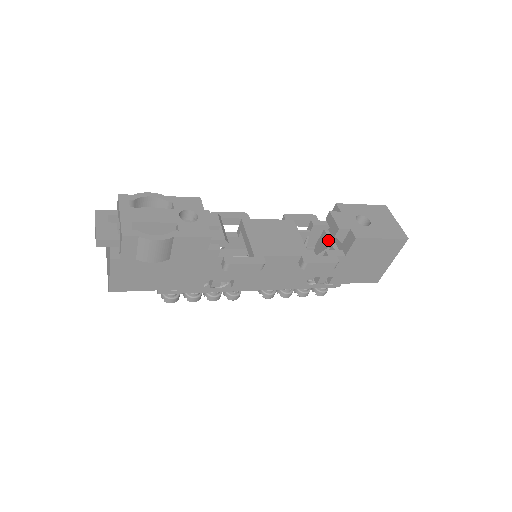
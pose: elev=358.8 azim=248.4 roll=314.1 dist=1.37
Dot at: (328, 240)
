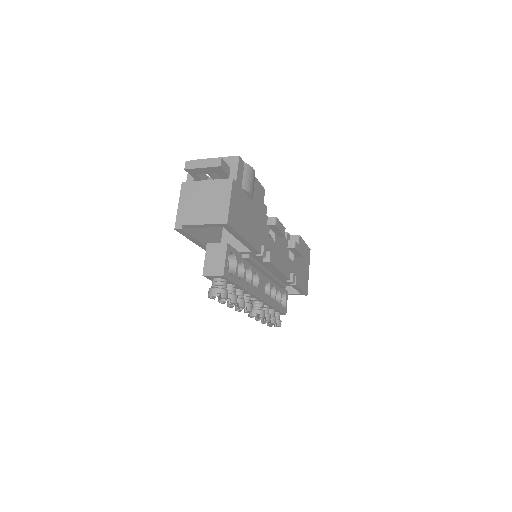
Dot at: occluded
